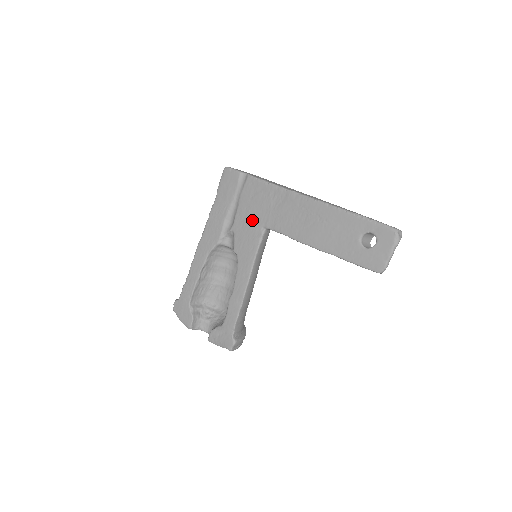
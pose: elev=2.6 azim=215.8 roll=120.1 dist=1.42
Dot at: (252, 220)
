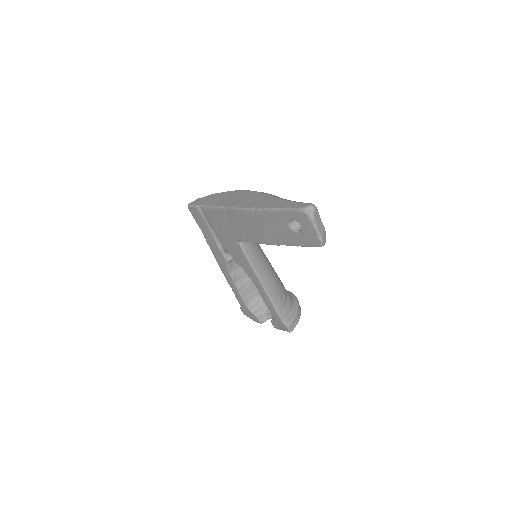
Dot at: (228, 239)
